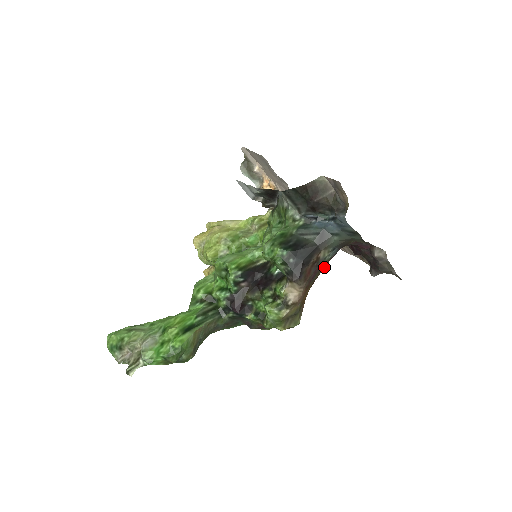
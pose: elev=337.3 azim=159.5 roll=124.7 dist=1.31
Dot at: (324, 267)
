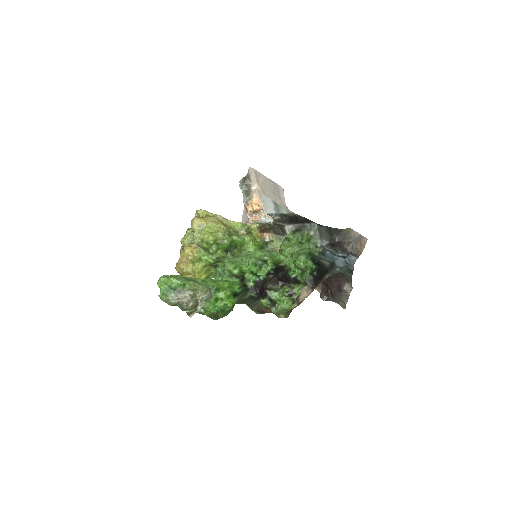
Dot at: occluded
